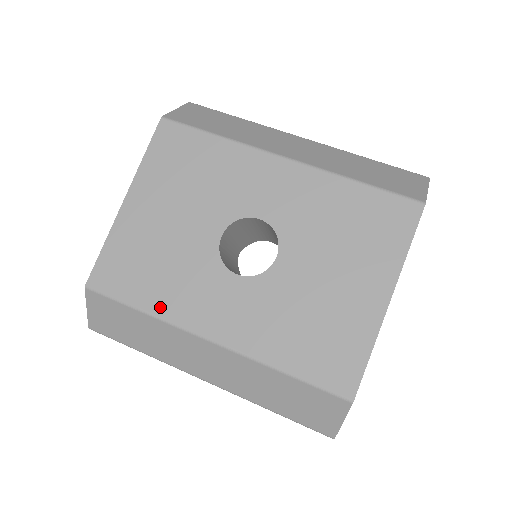
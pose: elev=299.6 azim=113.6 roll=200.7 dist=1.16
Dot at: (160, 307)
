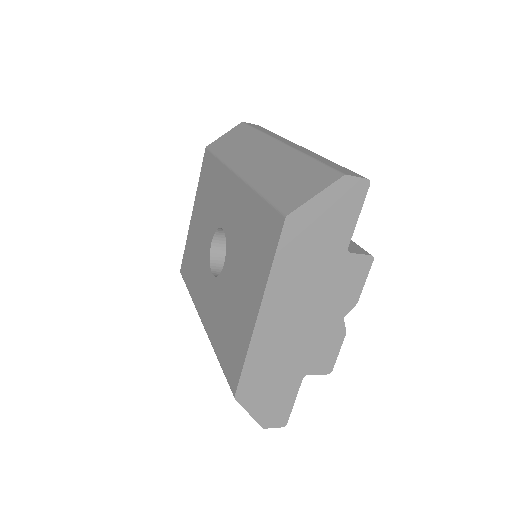
Dot at: (193, 292)
